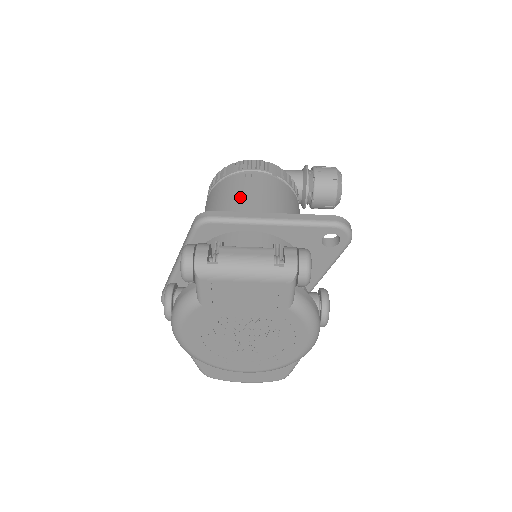
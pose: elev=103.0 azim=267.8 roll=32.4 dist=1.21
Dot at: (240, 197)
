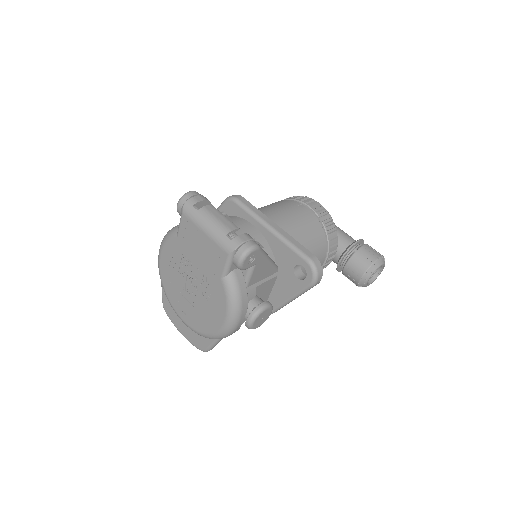
Dot at: (278, 210)
